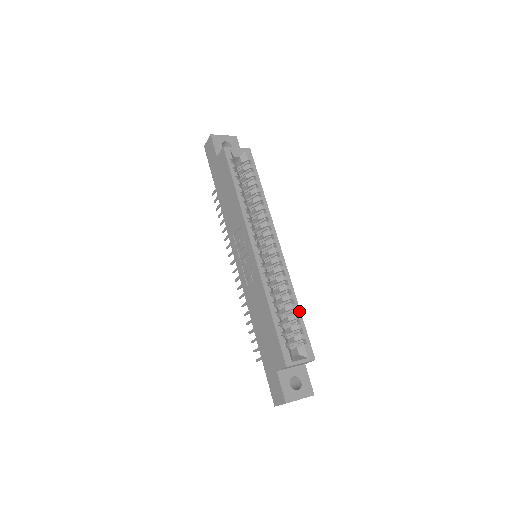
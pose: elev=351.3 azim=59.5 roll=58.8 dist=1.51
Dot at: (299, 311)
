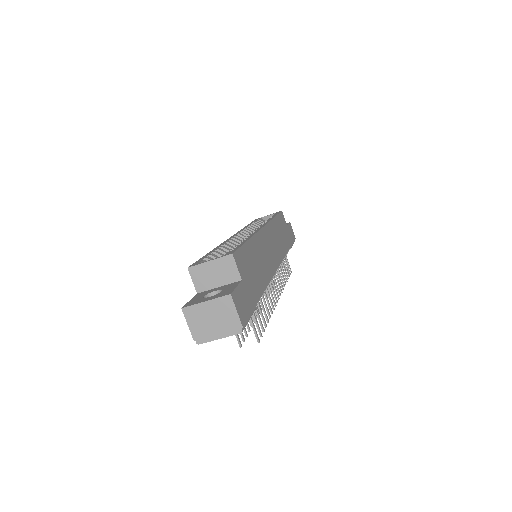
Dot at: (246, 241)
